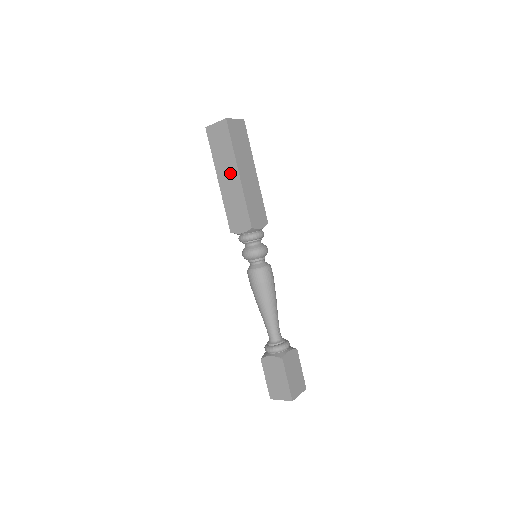
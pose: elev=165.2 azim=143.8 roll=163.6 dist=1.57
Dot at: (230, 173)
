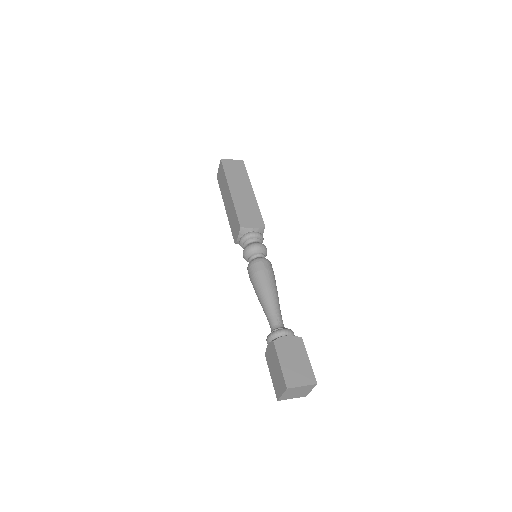
Dot at: (227, 195)
